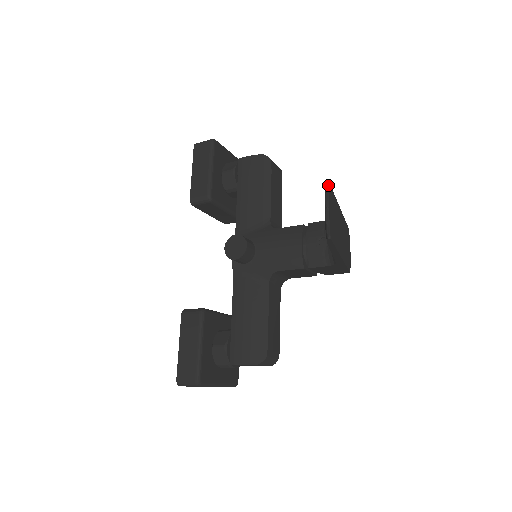
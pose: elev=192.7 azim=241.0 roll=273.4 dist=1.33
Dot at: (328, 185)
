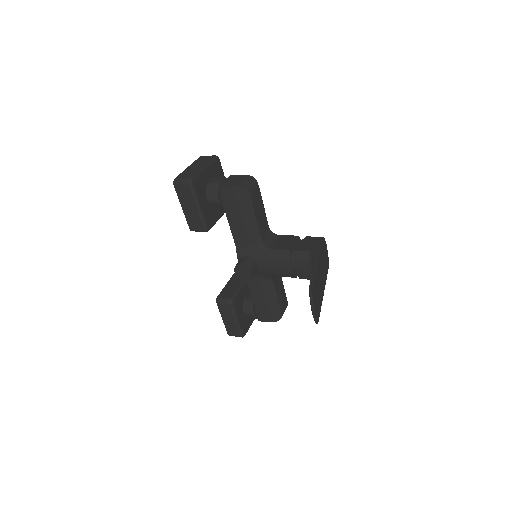
Dot at: (311, 296)
